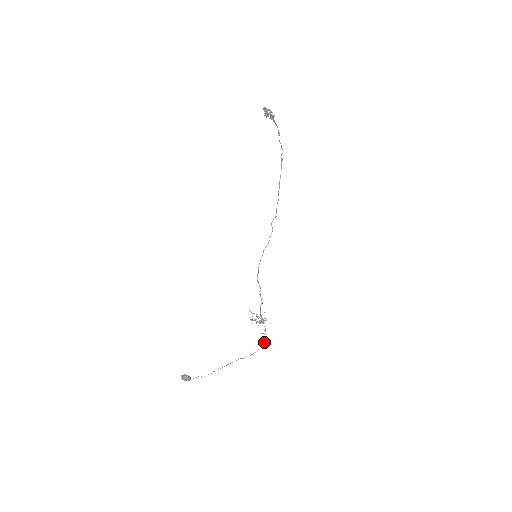
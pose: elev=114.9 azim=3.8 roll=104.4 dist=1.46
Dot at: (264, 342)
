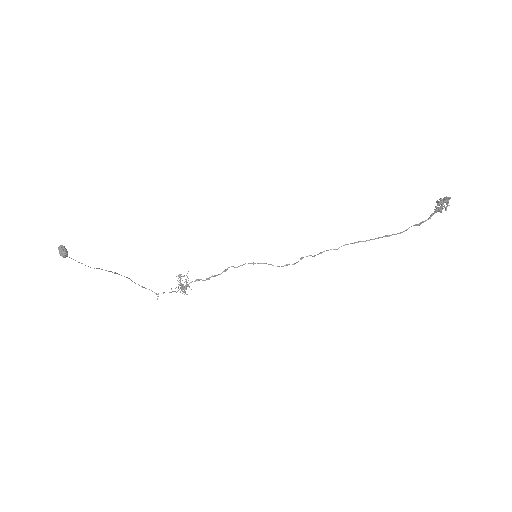
Dot at: (163, 293)
